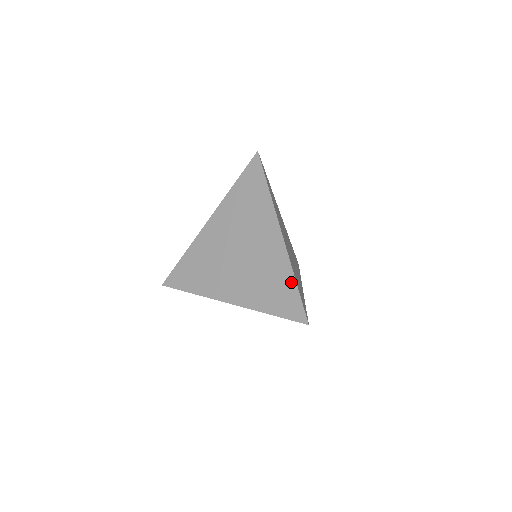
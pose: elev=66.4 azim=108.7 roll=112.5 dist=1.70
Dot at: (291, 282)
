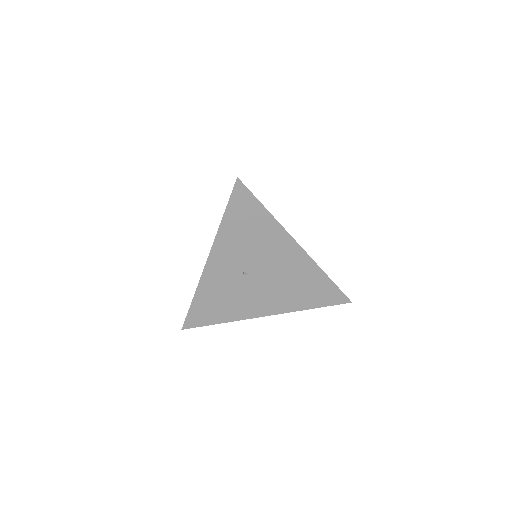
Dot at: occluded
